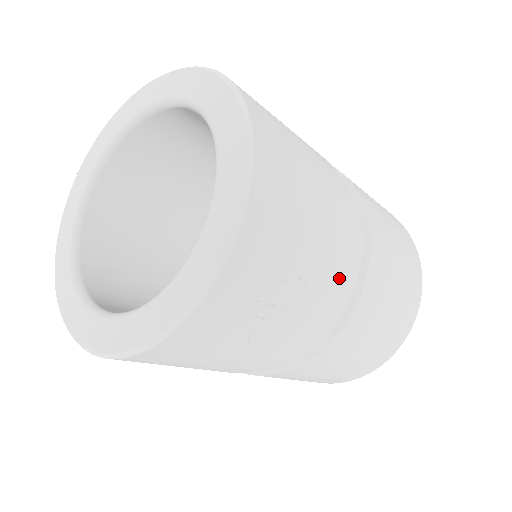
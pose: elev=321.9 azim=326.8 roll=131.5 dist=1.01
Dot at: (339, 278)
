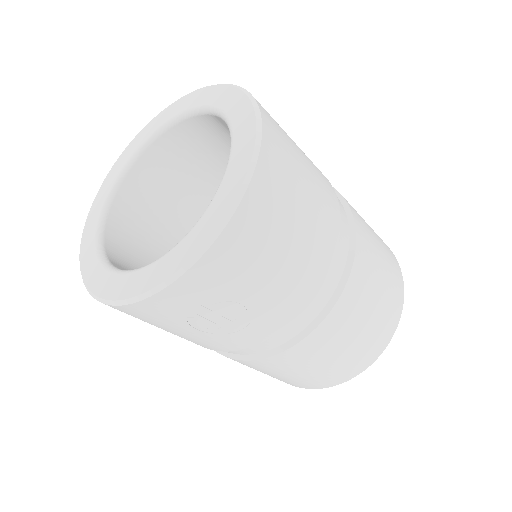
Dot at: (292, 314)
